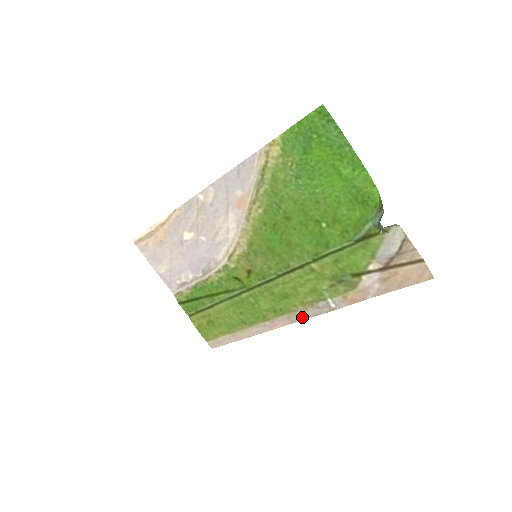
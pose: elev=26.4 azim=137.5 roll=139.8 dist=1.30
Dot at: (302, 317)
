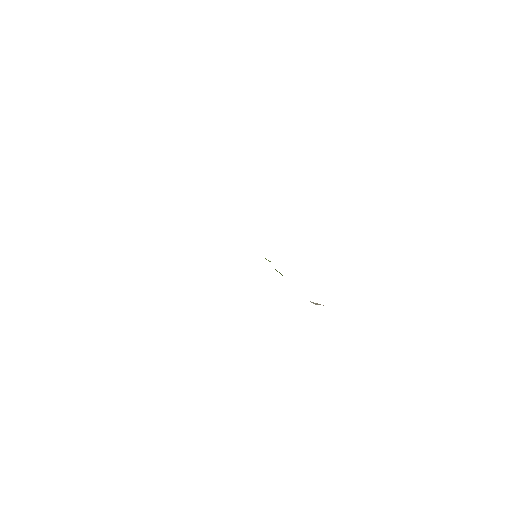
Dot at: occluded
